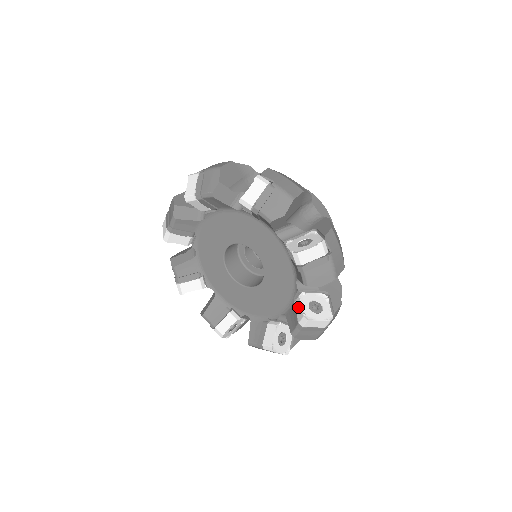
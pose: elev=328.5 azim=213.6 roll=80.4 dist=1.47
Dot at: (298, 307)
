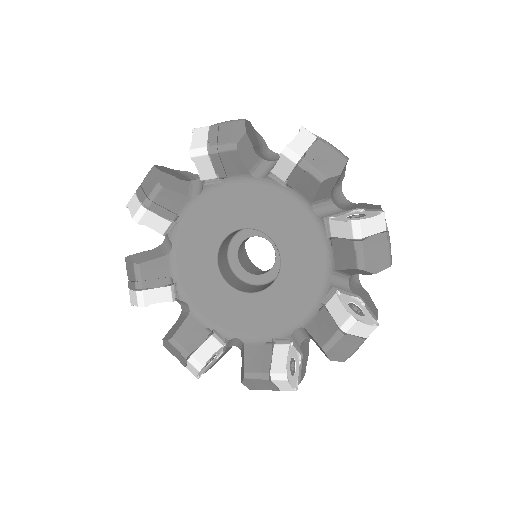
Dot at: (280, 356)
